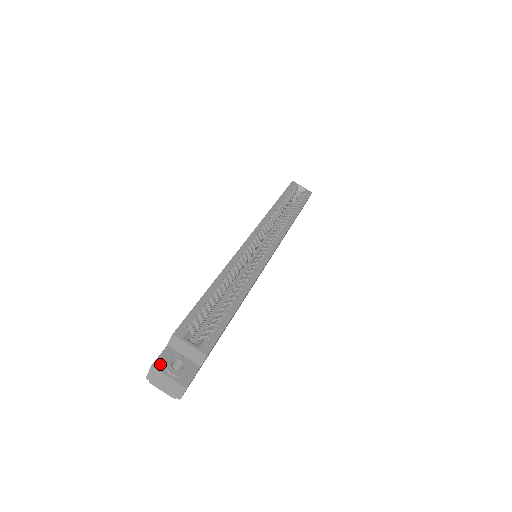
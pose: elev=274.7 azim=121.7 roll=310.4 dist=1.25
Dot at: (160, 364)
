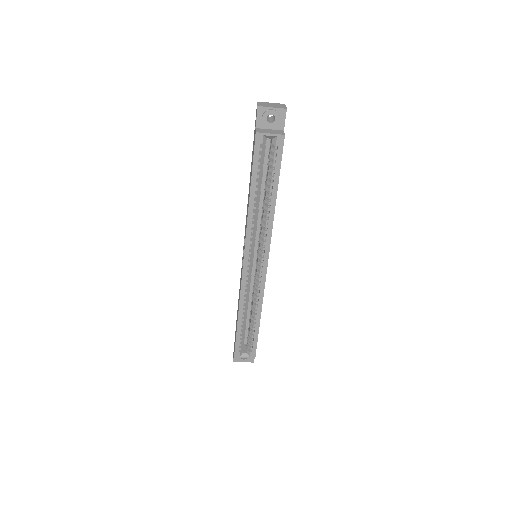
Dot at: (236, 359)
